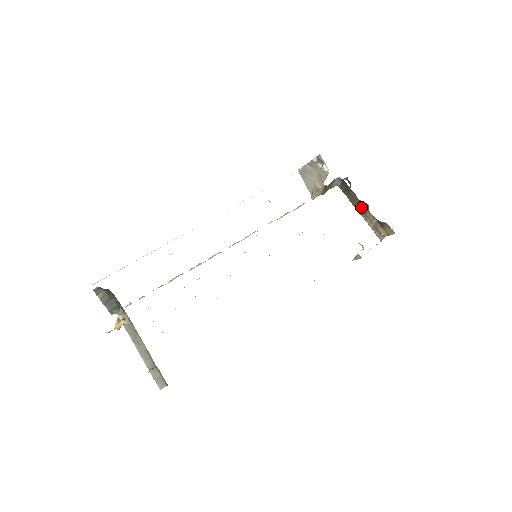
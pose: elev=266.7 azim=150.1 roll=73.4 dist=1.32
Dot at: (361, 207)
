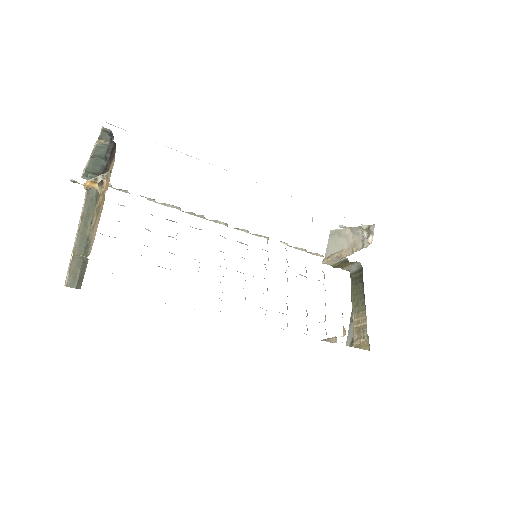
Dot at: (360, 303)
